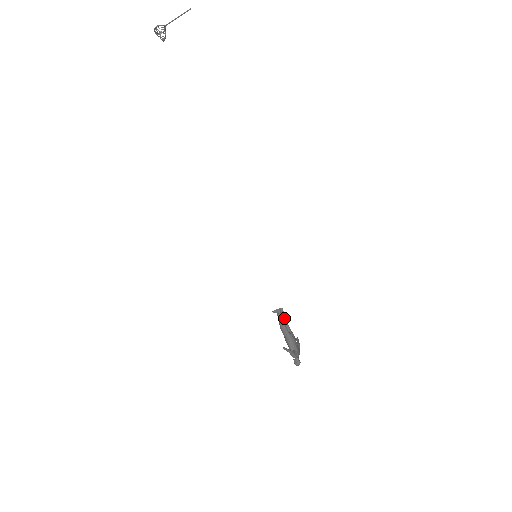
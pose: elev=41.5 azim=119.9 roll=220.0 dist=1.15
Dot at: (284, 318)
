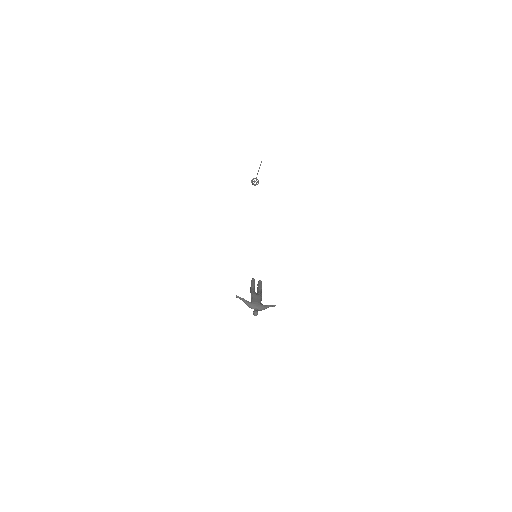
Dot at: (258, 286)
